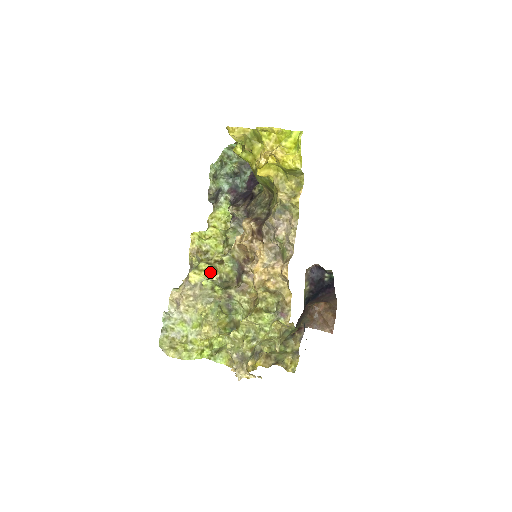
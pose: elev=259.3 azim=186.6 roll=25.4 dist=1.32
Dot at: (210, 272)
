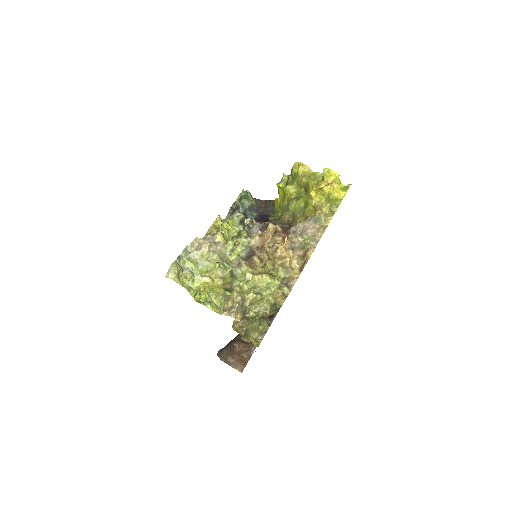
Dot at: occluded
